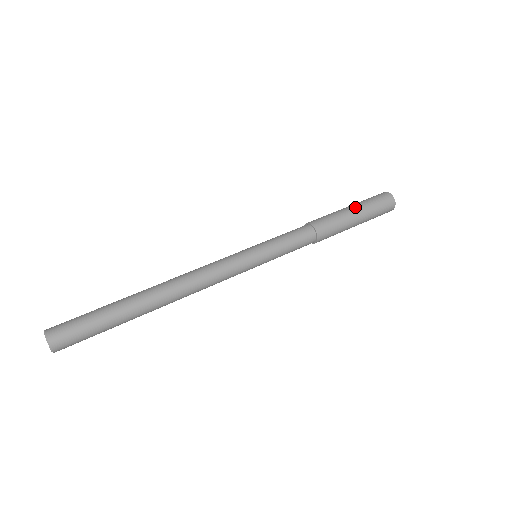
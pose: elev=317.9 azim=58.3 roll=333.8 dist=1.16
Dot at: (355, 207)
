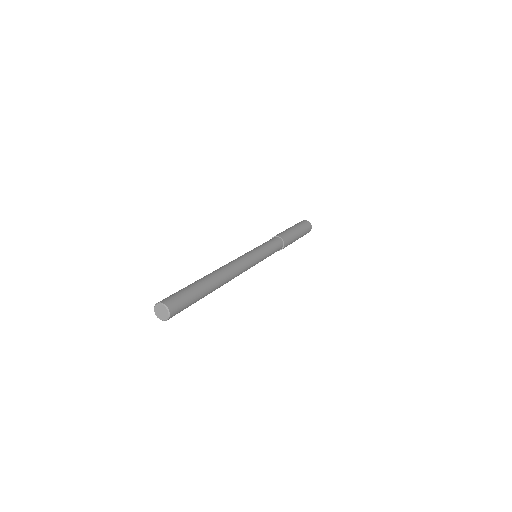
Dot at: (291, 227)
